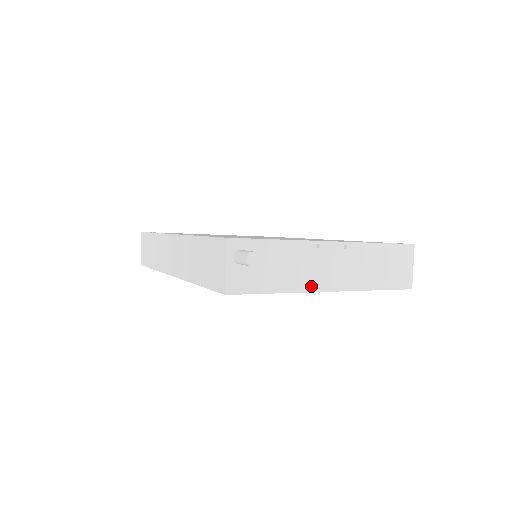
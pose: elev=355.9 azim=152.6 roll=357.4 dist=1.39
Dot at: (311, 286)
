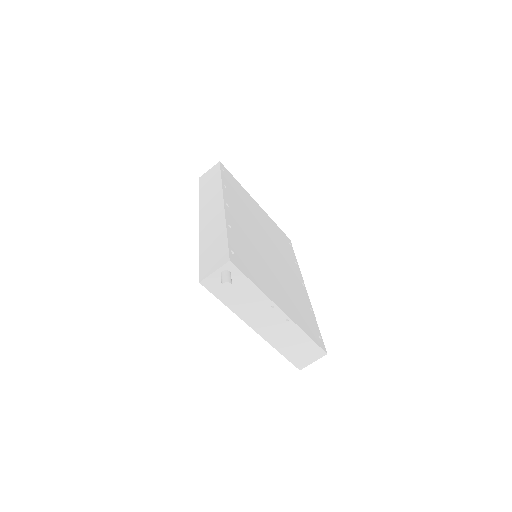
Dot at: (247, 319)
